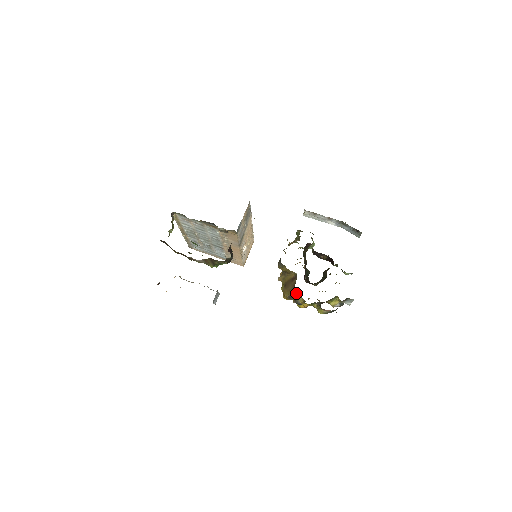
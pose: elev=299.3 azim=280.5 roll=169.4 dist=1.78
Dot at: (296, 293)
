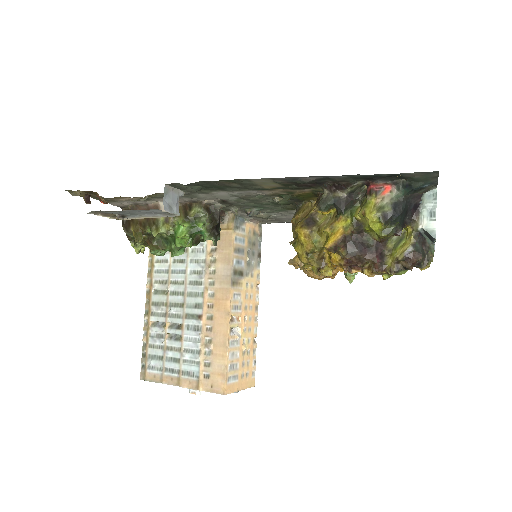
Dot at: occluded
